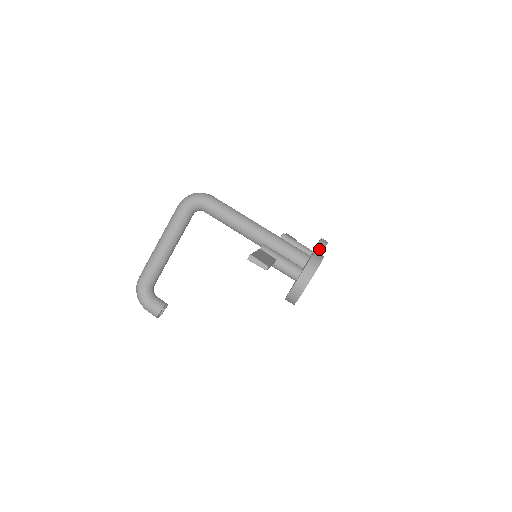
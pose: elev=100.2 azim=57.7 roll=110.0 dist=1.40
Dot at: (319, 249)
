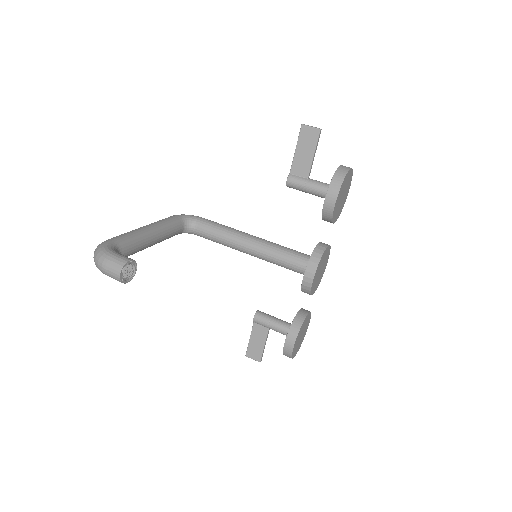
Dot at: occluded
